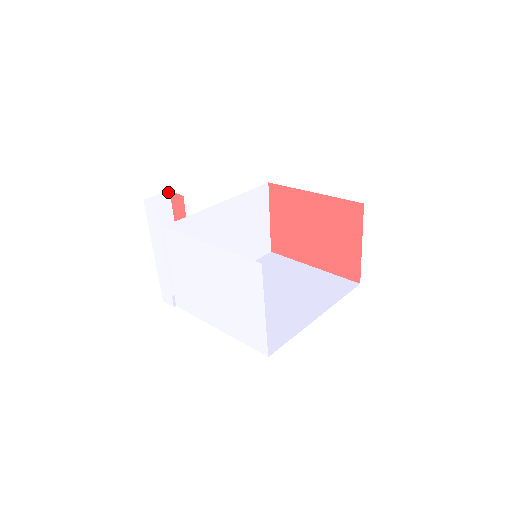
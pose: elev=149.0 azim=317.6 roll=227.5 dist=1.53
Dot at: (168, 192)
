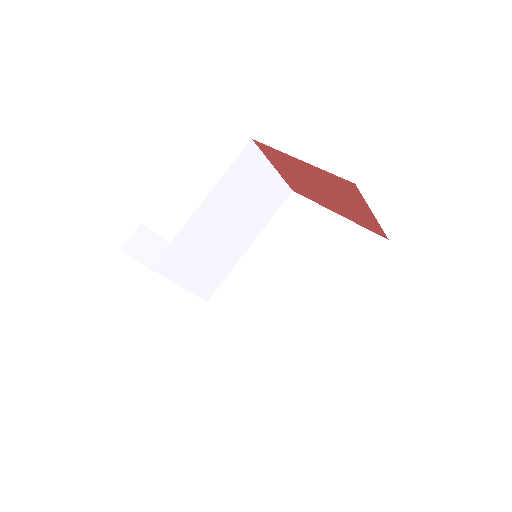
Dot at: (141, 225)
